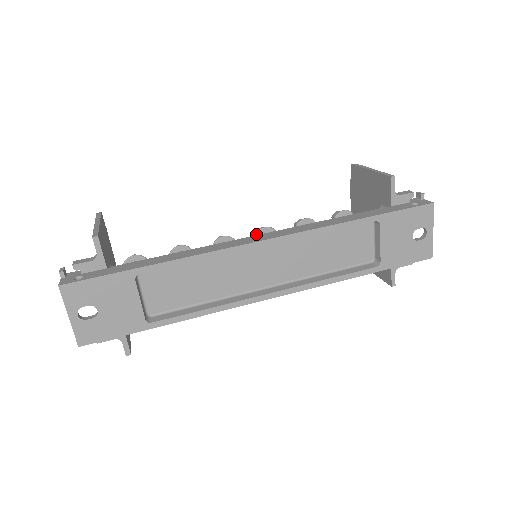
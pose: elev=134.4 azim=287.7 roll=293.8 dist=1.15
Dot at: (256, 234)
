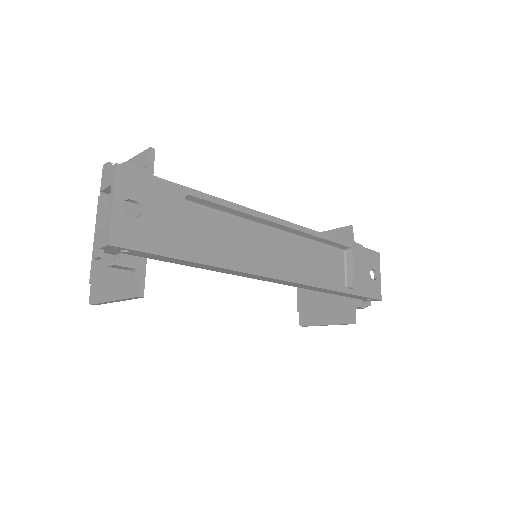
Dot at: occluded
